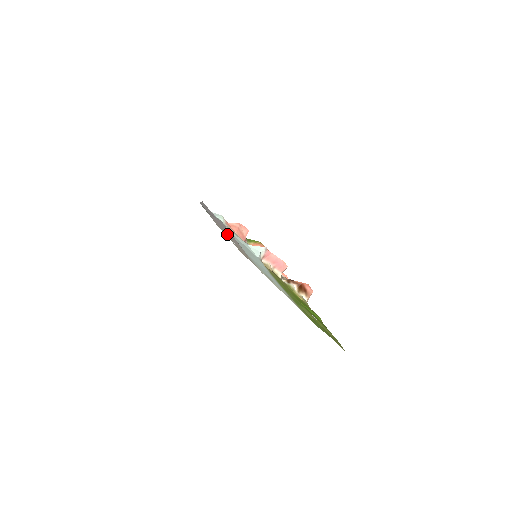
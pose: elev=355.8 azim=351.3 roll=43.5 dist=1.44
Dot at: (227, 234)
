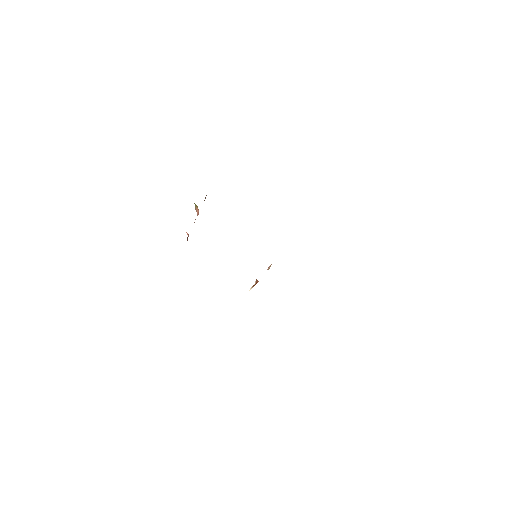
Dot at: occluded
